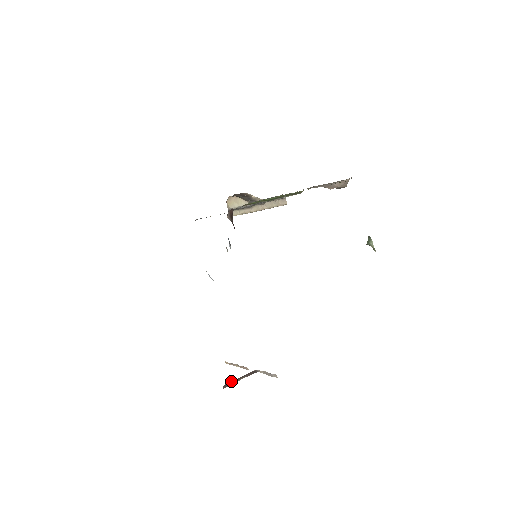
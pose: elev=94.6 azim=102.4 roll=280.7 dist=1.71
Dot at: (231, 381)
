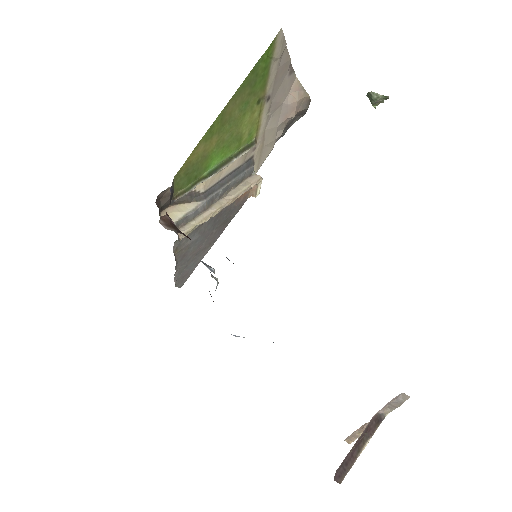
Dot at: (344, 461)
